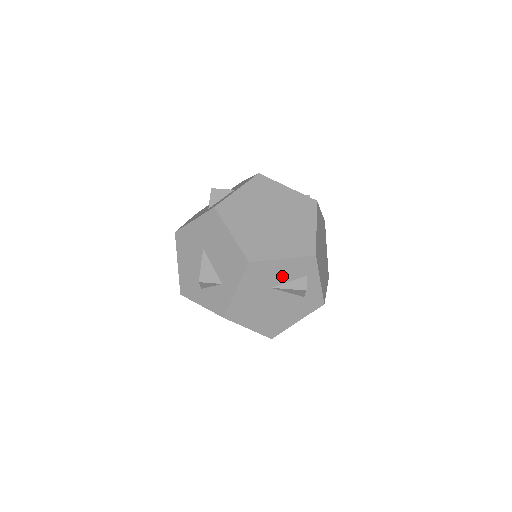
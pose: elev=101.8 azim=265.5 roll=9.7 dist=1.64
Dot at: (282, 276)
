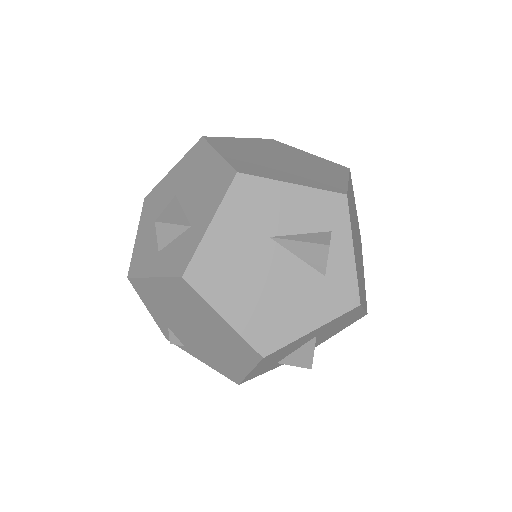
Dot at: (290, 219)
